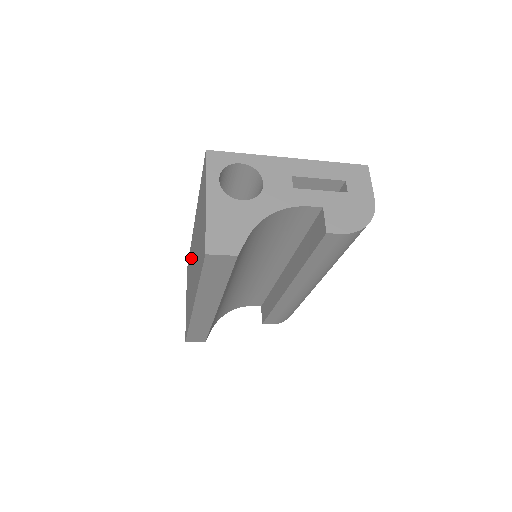
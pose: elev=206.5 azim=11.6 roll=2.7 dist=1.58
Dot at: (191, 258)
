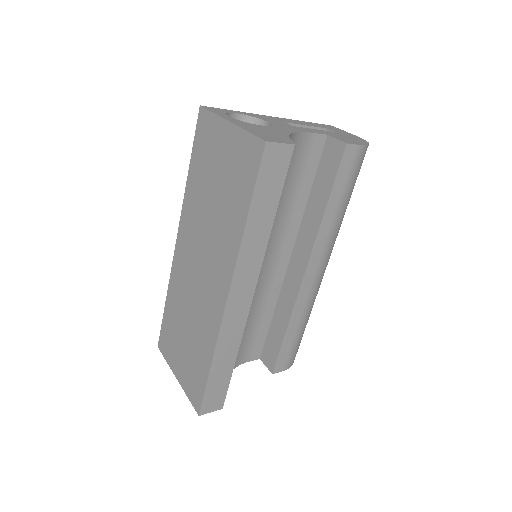
Dot at: (180, 288)
